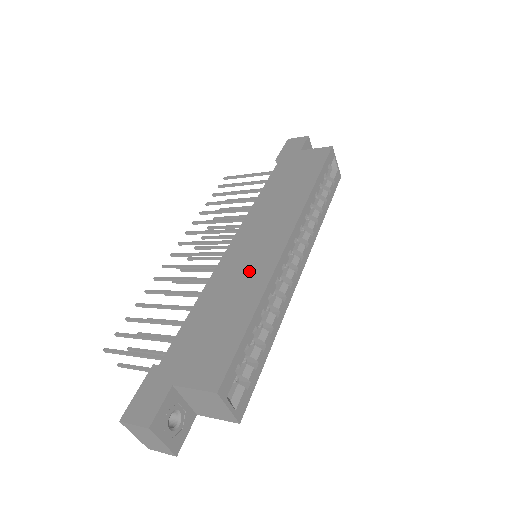
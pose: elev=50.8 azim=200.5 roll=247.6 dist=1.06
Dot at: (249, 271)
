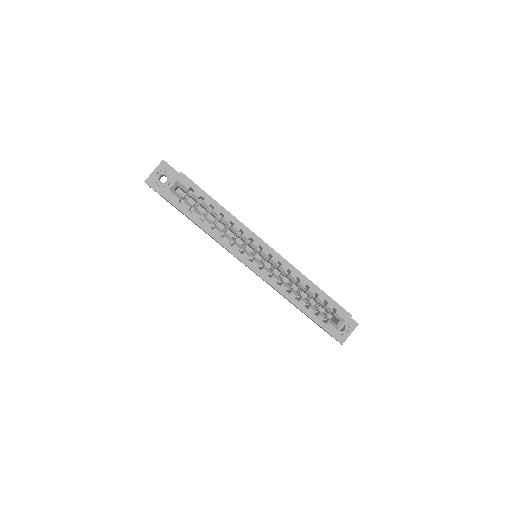
Dot at: occluded
